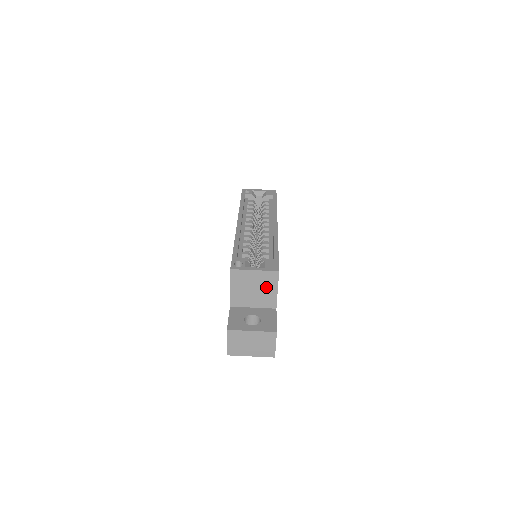
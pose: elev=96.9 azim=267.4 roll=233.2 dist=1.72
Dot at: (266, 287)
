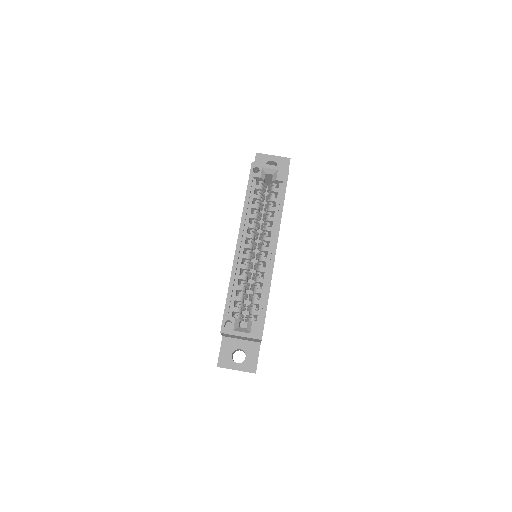
Dot at: (251, 339)
